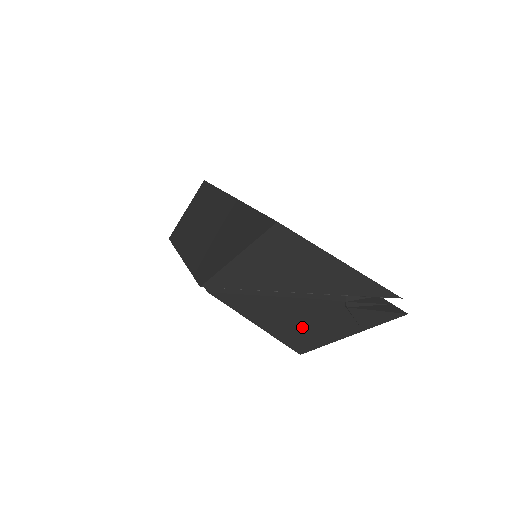
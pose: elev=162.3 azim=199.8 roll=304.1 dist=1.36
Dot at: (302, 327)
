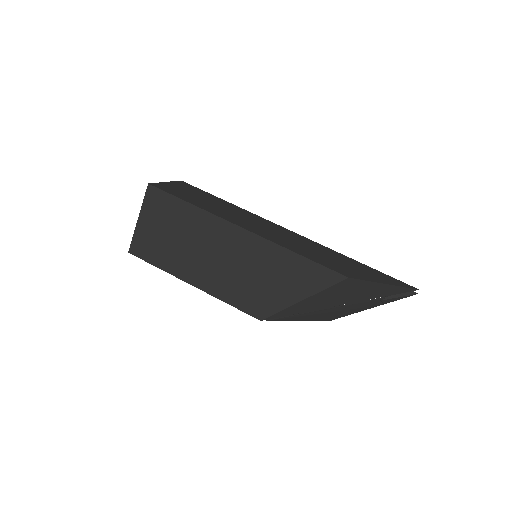
Dot at: (341, 313)
